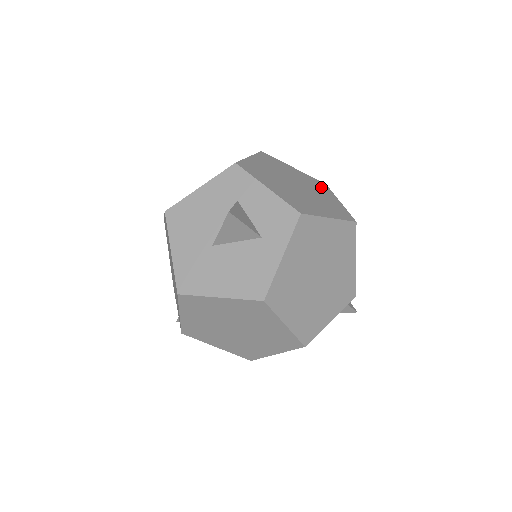
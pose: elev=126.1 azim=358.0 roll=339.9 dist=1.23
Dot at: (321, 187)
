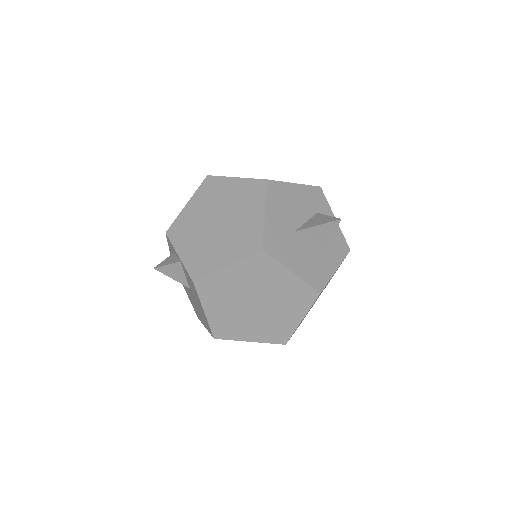
Dot at: occluded
